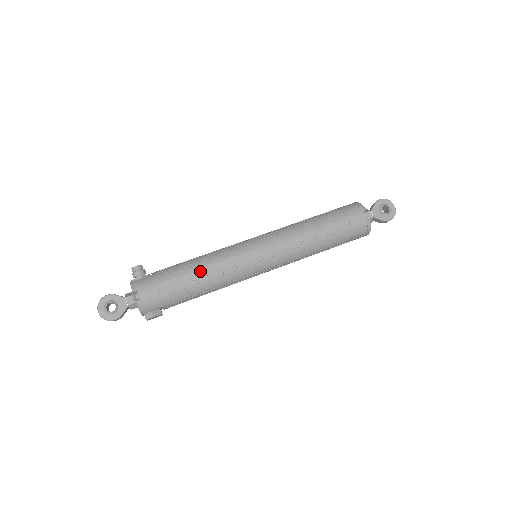
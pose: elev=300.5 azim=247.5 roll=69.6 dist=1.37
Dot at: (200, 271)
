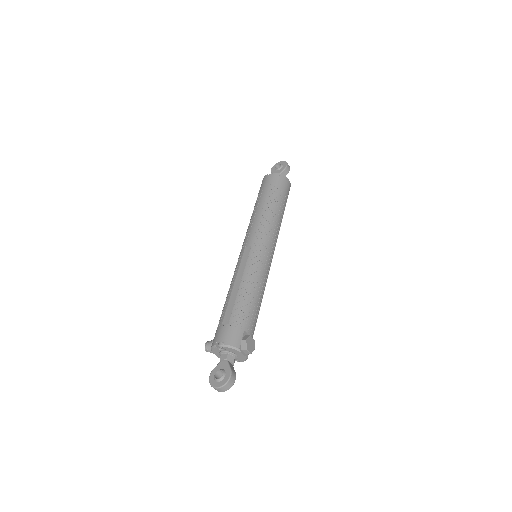
Dot at: (234, 290)
